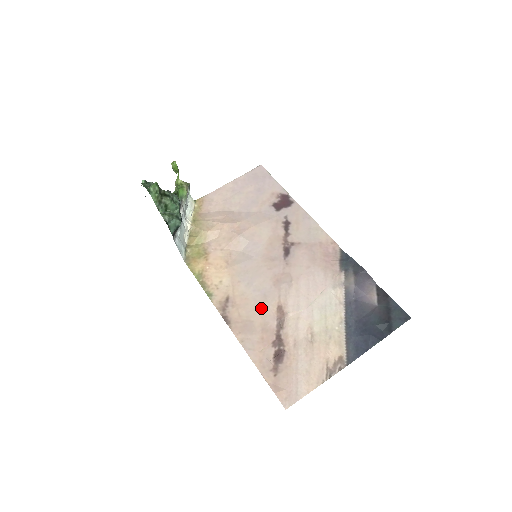
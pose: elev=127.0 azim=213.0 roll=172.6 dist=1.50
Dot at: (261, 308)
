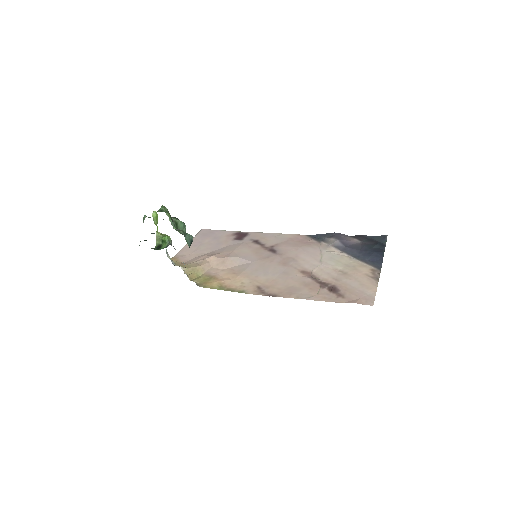
Dot at: (290, 278)
